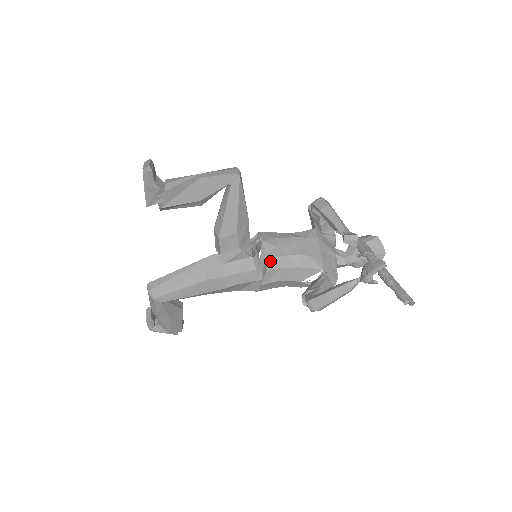
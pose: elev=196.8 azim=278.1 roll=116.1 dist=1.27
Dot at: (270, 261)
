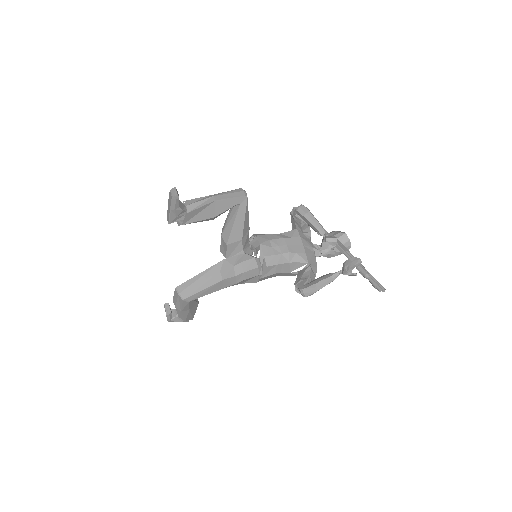
Dot at: (268, 260)
